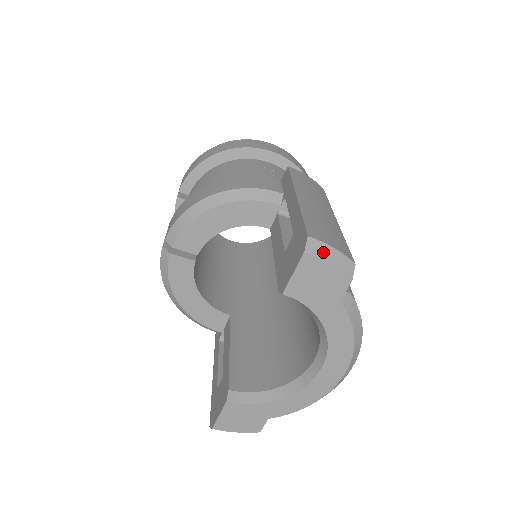
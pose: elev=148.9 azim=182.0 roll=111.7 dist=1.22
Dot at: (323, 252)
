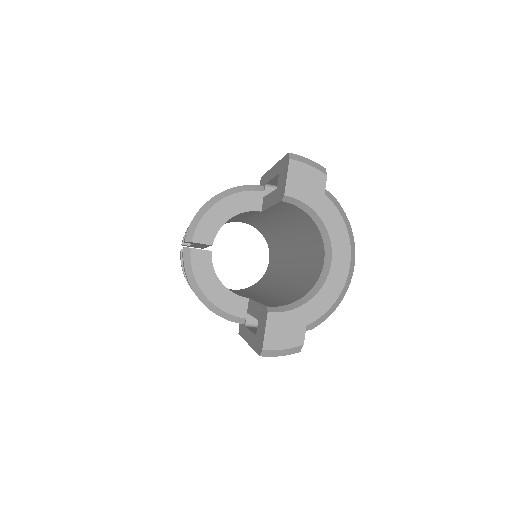
Dot at: (301, 159)
